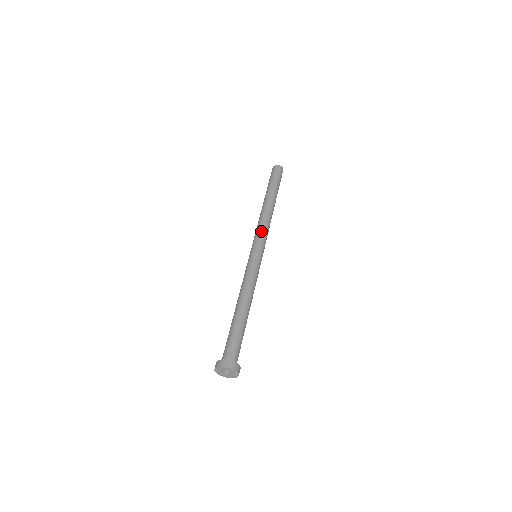
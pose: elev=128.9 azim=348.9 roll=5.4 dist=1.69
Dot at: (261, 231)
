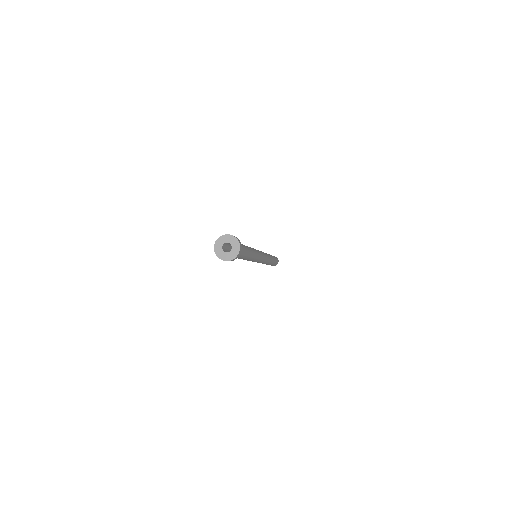
Dot at: occluded
